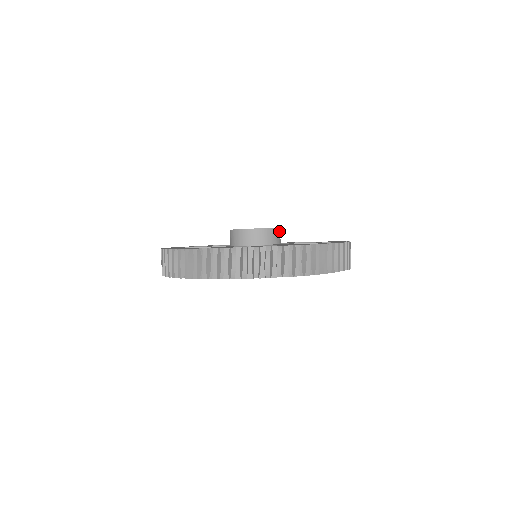
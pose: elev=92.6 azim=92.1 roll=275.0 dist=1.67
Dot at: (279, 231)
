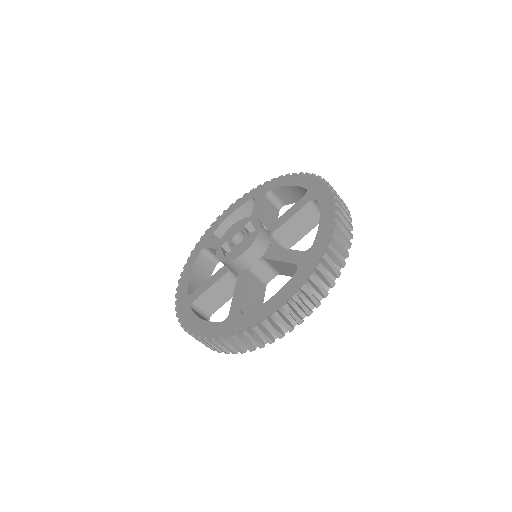
Dot at: (262, 228)
